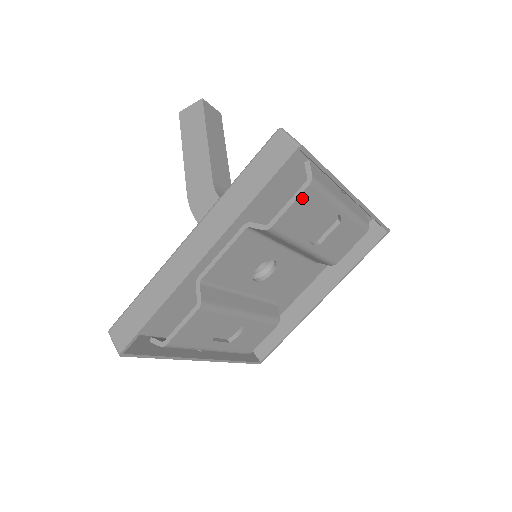
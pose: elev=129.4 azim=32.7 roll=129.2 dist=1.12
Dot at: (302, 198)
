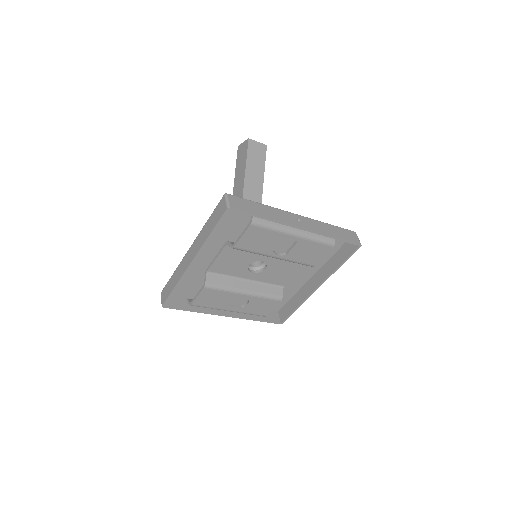
Dot at: (249, 232)
